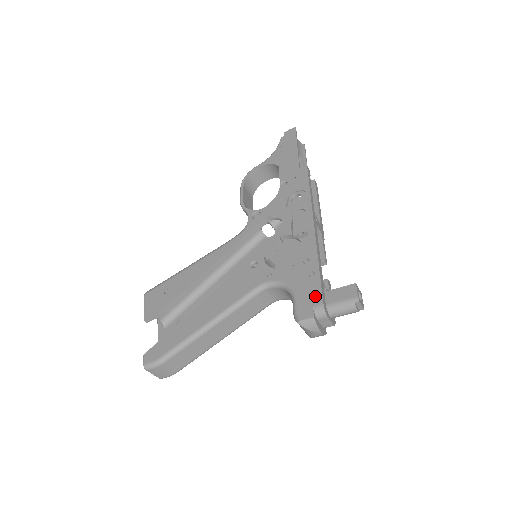
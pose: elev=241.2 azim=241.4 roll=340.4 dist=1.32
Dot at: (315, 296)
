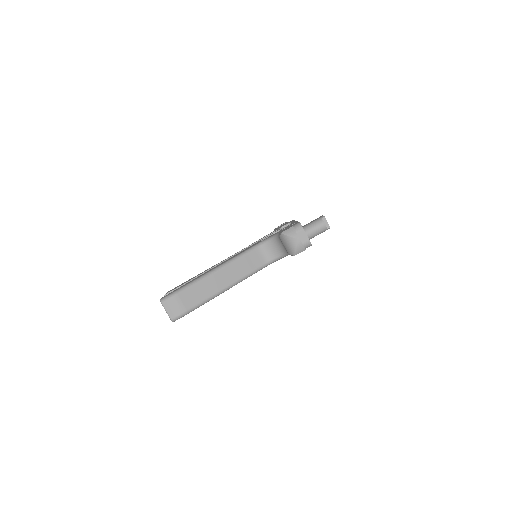
Dot at: (294, 224)
